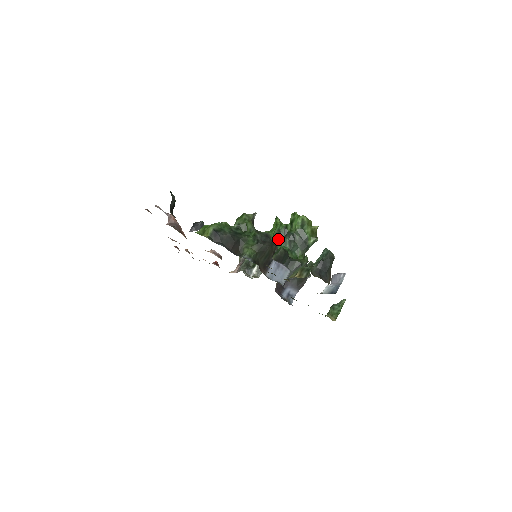
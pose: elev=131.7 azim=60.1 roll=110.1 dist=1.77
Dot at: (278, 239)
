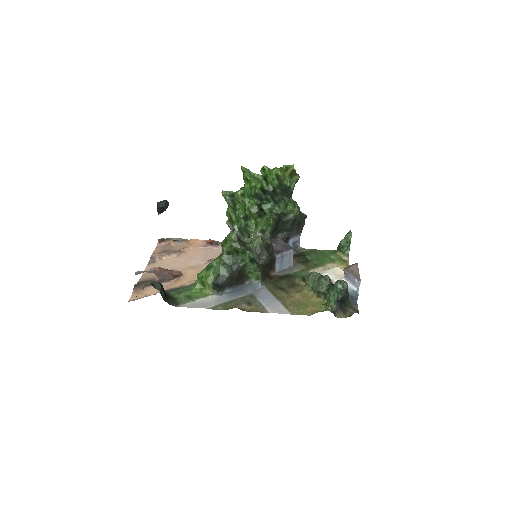
Dot at: (259, 199)
